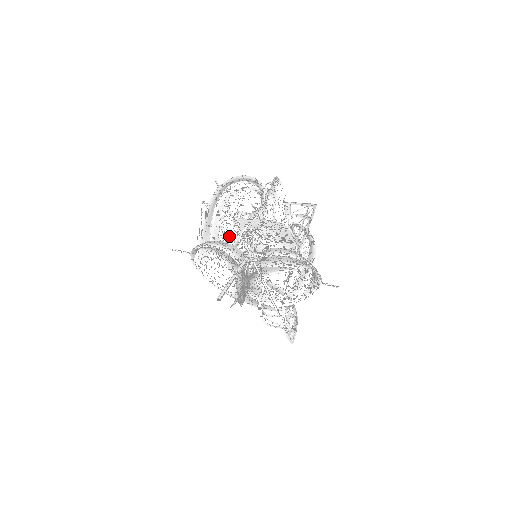
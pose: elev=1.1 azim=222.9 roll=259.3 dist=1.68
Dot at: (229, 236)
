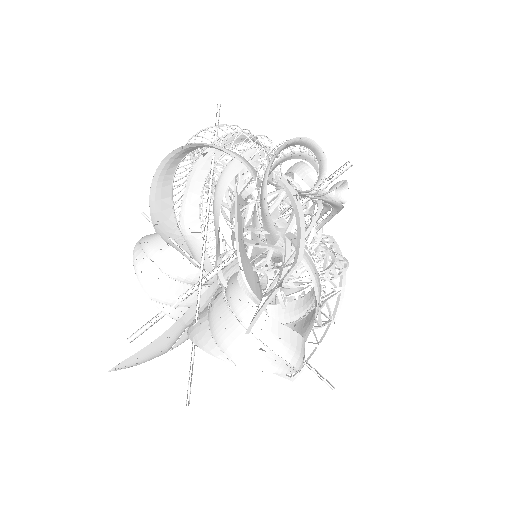
Dot at: (217, 215)
